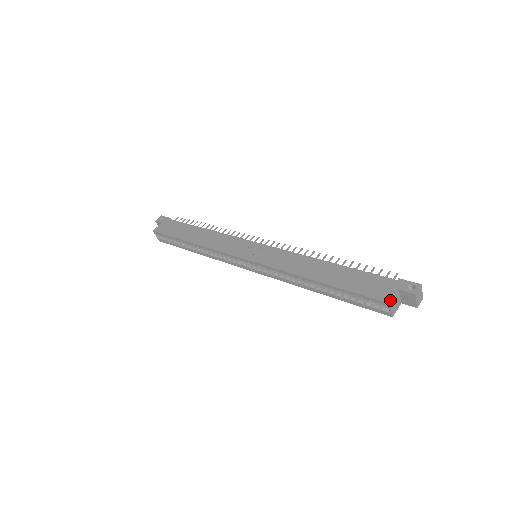
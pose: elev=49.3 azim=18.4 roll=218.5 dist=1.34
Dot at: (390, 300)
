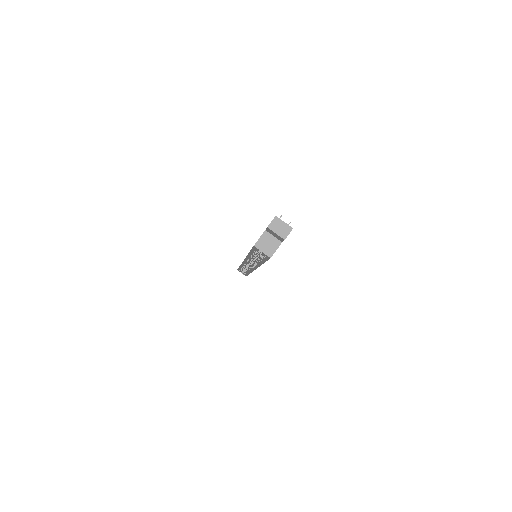
Dot at: (255, 243)
